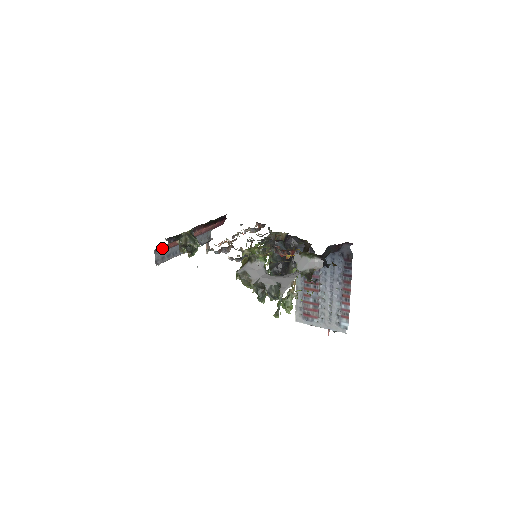
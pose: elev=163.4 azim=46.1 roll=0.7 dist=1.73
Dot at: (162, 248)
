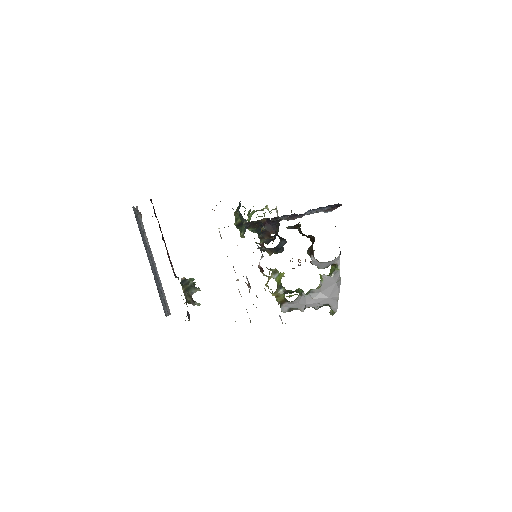
Dot at: occluded
